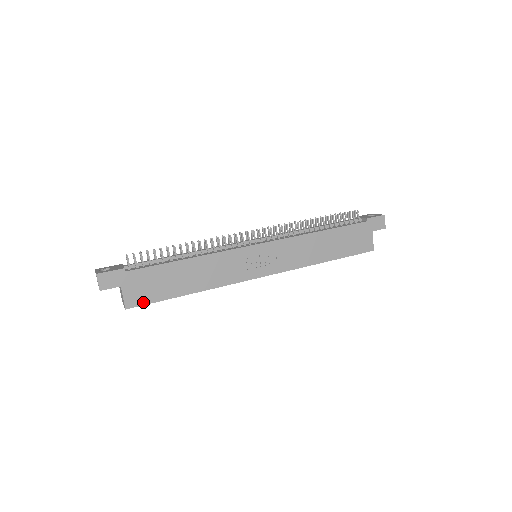
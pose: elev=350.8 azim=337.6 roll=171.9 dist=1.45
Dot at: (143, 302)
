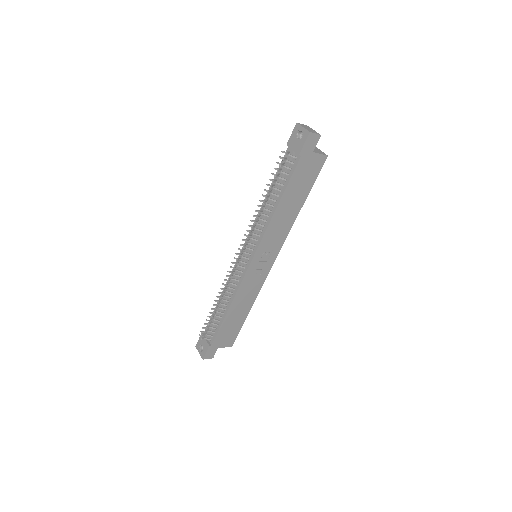
Dot at: (235, 338)
